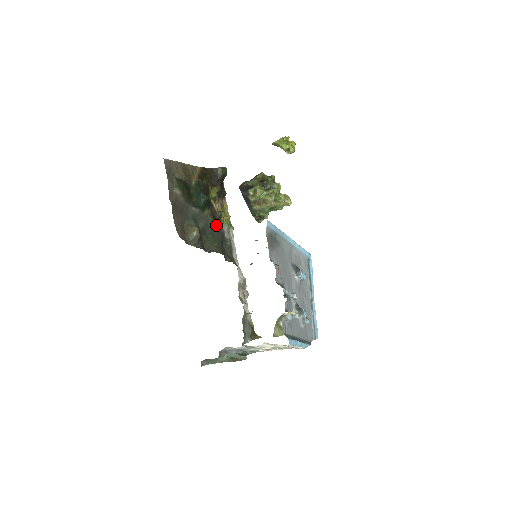
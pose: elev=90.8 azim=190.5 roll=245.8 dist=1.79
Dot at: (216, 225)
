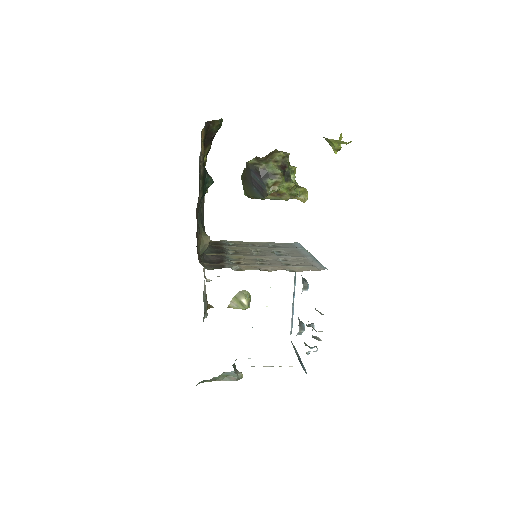
Dot at: occluded
